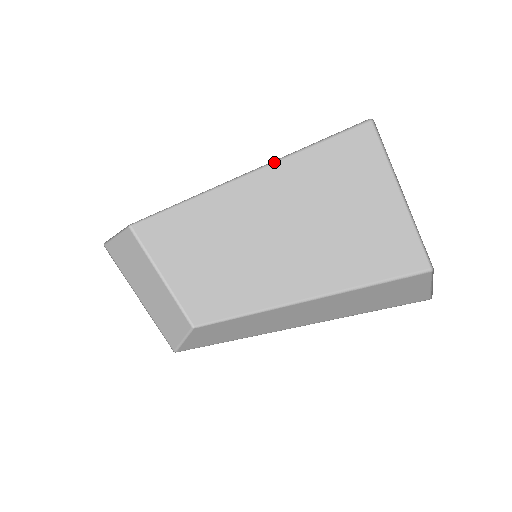
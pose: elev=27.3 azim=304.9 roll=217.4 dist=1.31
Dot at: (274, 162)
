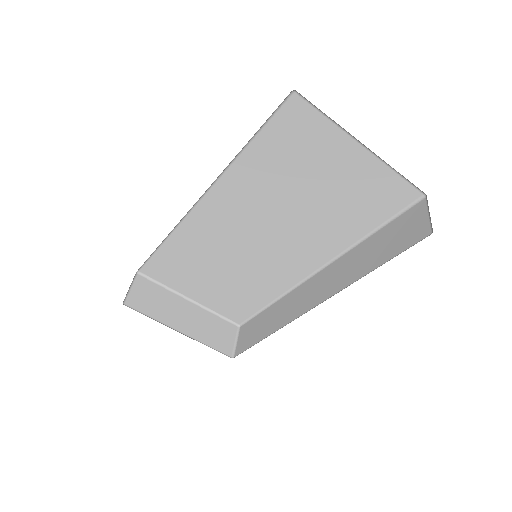
Dot at: (227, 168)
